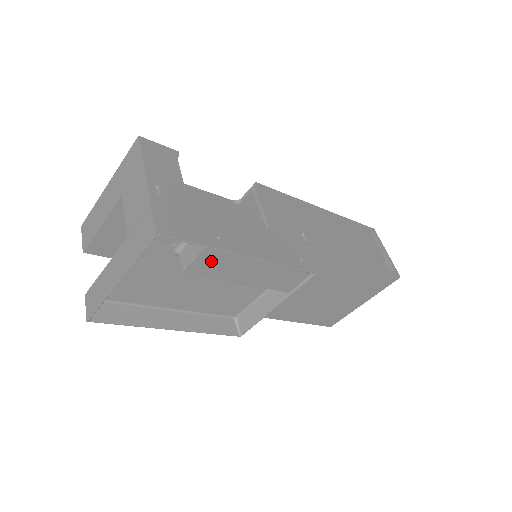
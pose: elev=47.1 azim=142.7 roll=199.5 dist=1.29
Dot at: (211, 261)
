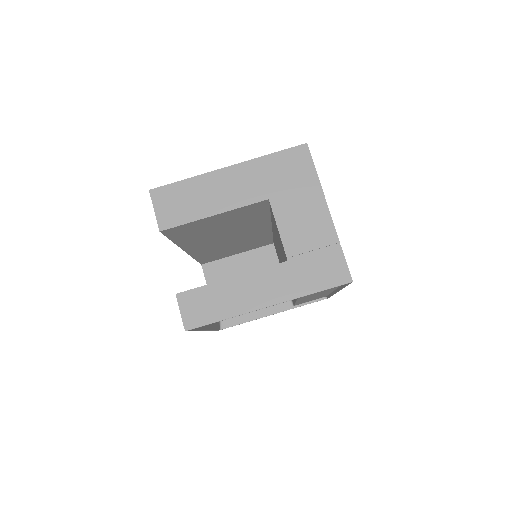
Dot at: (320, 292)
